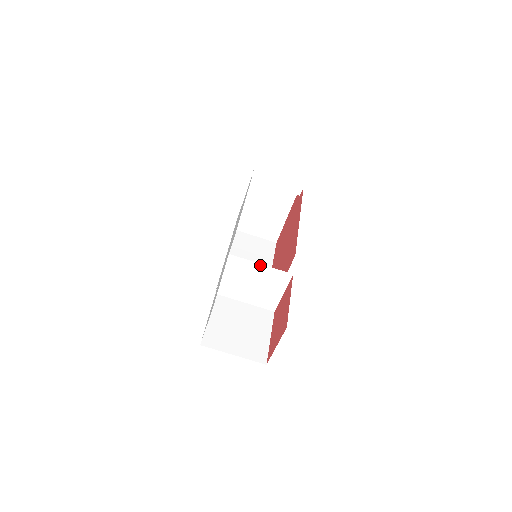
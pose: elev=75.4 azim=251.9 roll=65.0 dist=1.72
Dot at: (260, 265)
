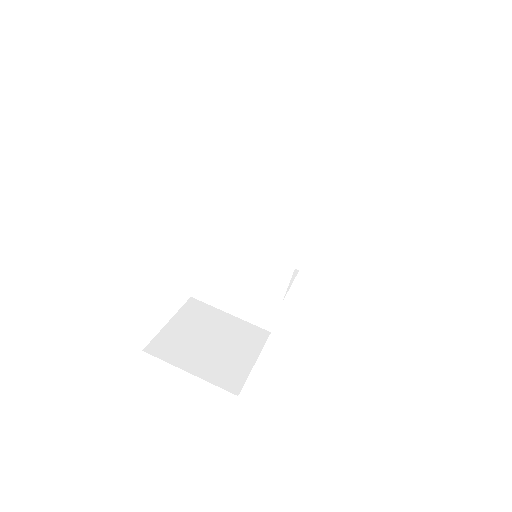
Dot at: (249, 248)
